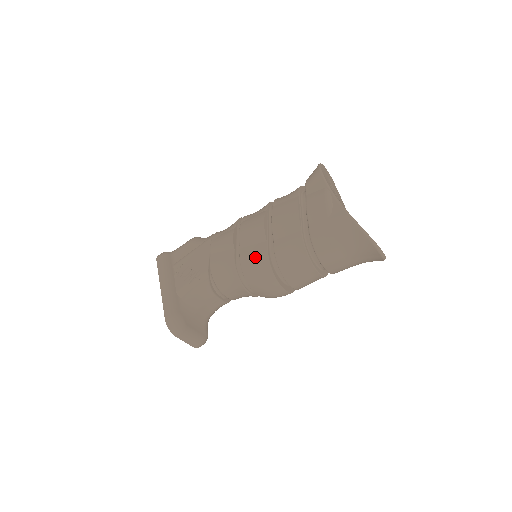
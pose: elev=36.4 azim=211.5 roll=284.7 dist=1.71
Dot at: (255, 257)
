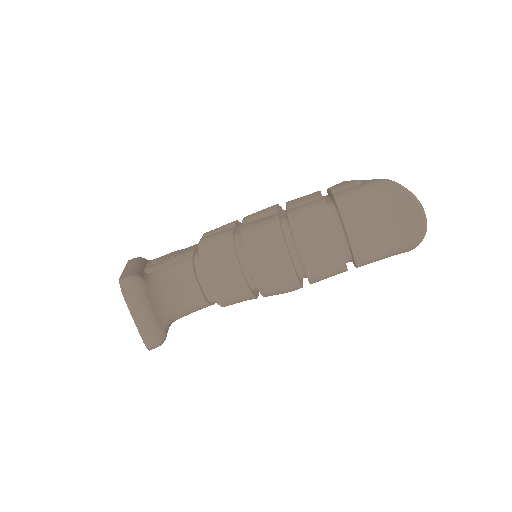
Dot at: (261, 221)
